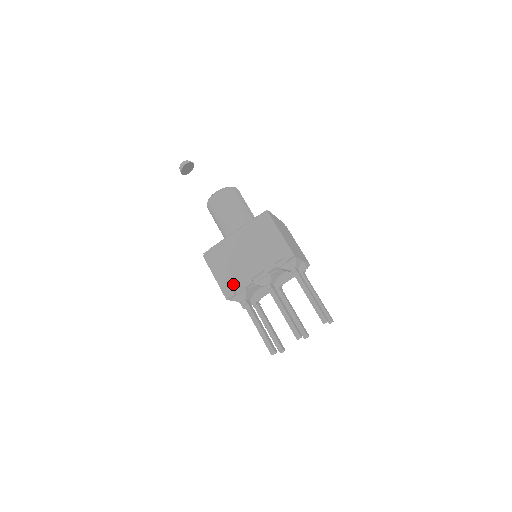
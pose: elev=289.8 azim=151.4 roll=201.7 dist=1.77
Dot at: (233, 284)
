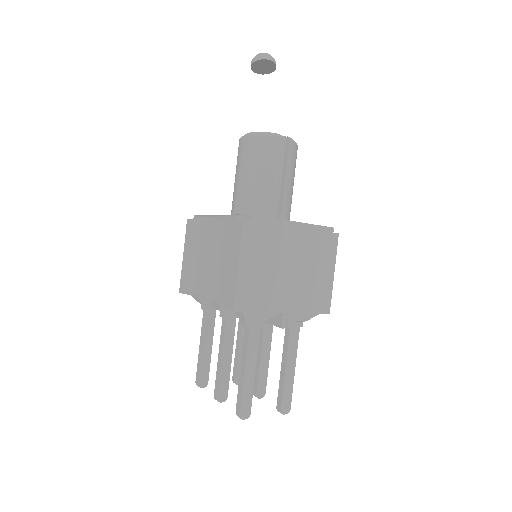
Dot at: (188, 281)
